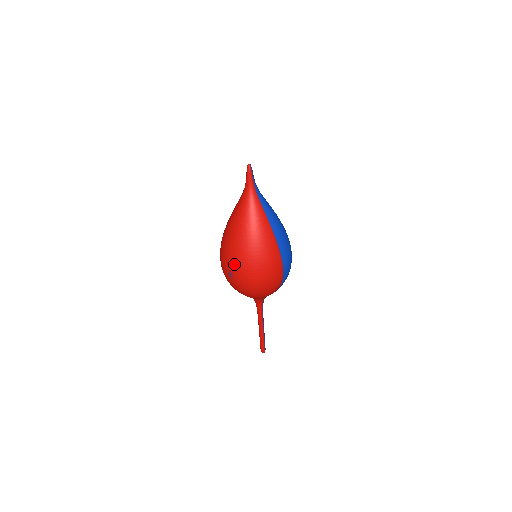
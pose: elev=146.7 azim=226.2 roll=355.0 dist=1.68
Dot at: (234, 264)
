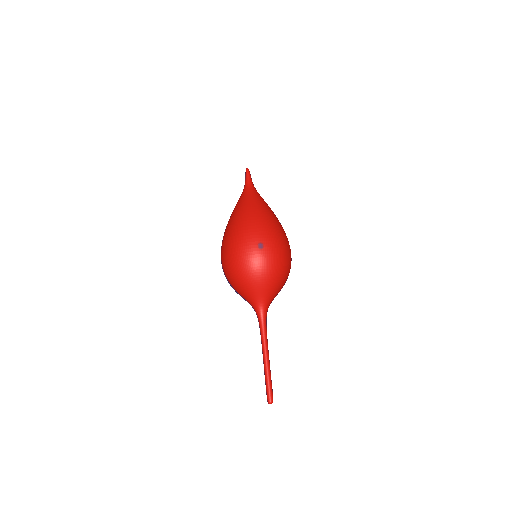
Dot at: (264, 232)
